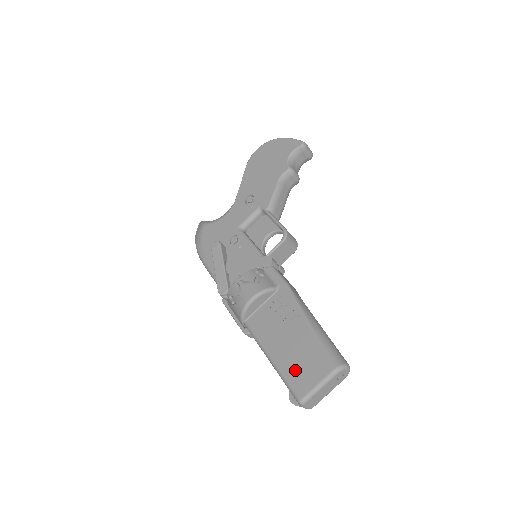
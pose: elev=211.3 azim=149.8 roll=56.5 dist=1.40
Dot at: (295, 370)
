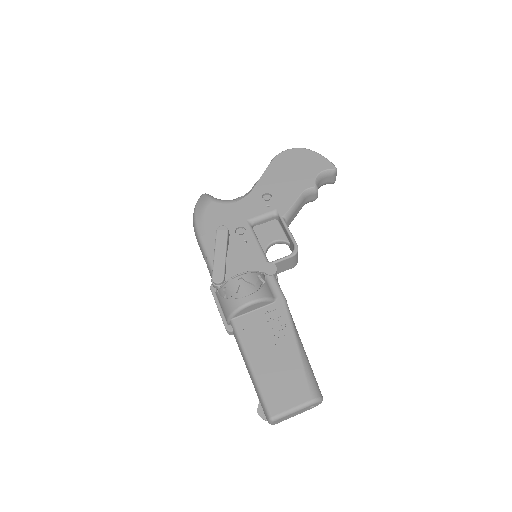
Dot at: (274, 387)
